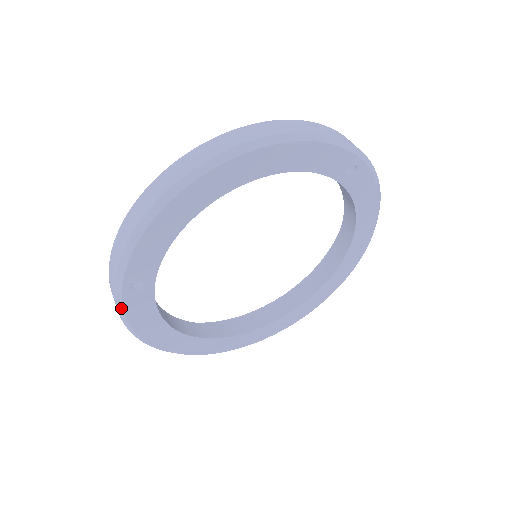
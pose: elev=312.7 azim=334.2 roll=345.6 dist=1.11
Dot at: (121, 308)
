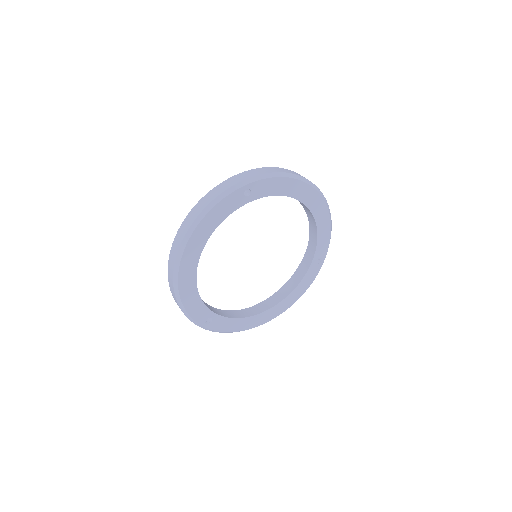
Dot at: (214, 331)
